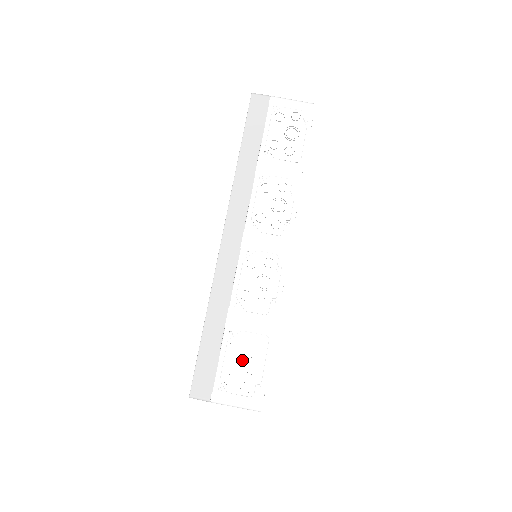
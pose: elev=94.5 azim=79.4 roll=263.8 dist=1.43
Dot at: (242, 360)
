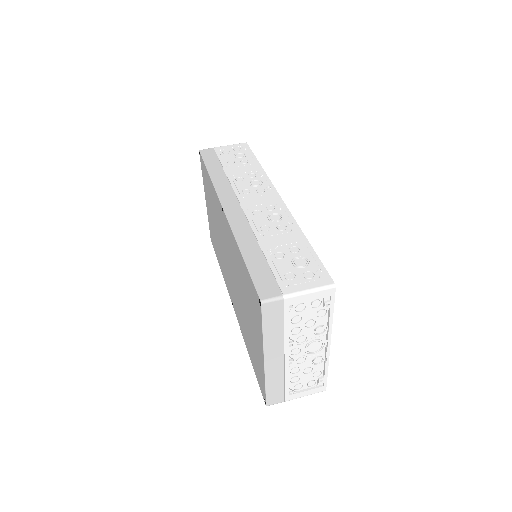
Dot at: (292, 262)
